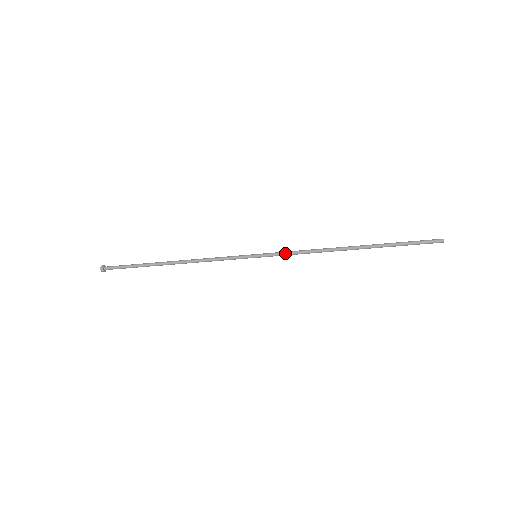
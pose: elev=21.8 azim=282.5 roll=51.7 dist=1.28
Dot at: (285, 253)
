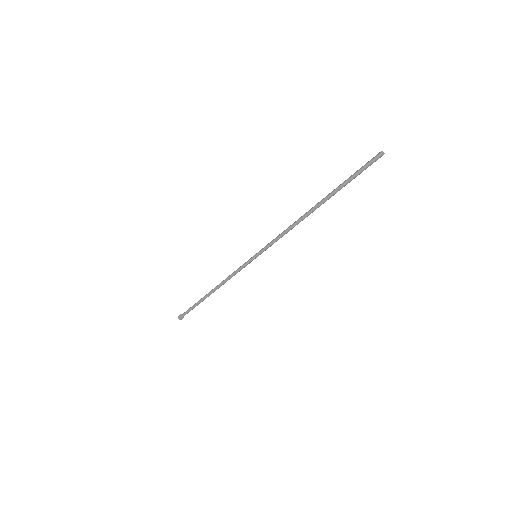
Dot at: (271, 241)
